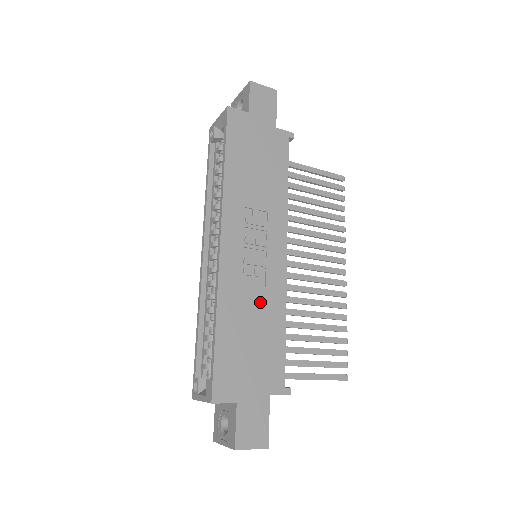
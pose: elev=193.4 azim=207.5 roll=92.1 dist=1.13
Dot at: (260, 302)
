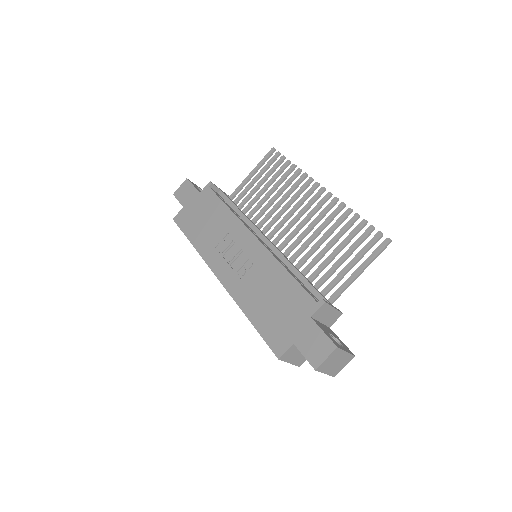
Dot at: (261, 278)
